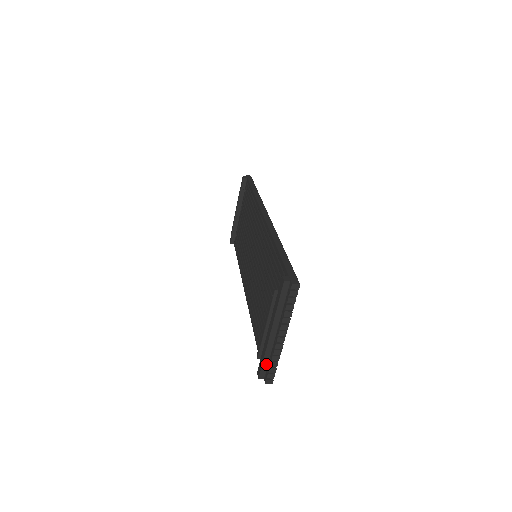
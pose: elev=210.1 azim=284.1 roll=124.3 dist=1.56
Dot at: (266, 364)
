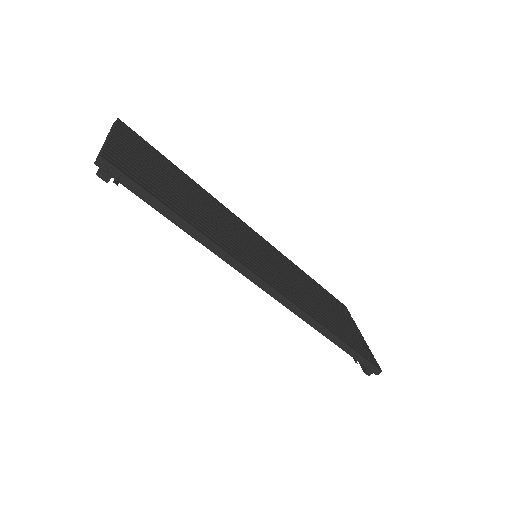
Dot at: occluded
